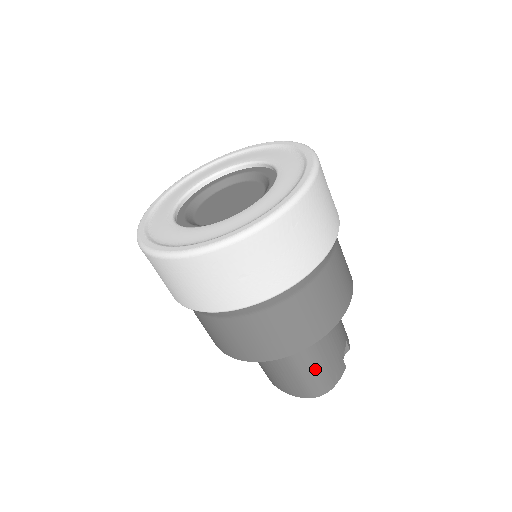
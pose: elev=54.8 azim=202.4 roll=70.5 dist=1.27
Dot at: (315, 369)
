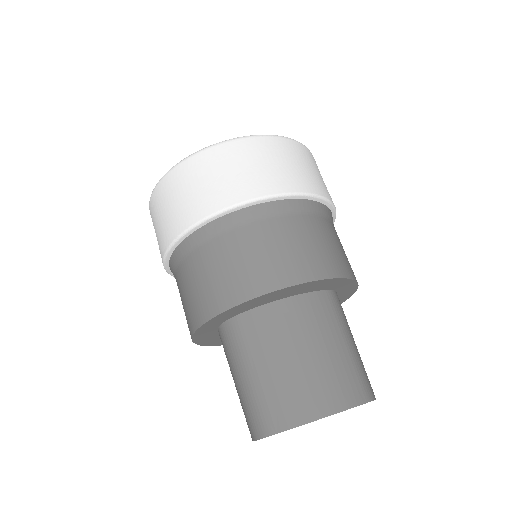
Dot at: occluded
